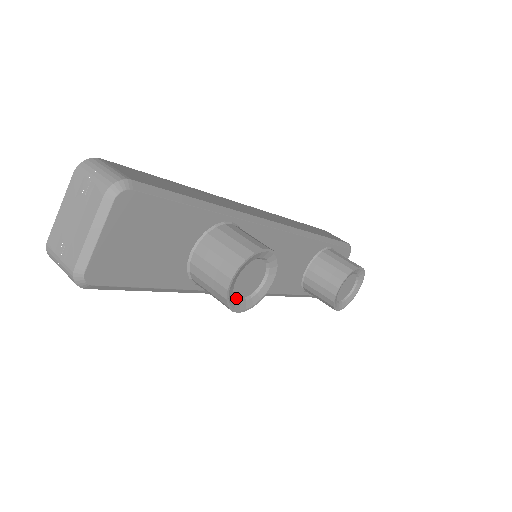
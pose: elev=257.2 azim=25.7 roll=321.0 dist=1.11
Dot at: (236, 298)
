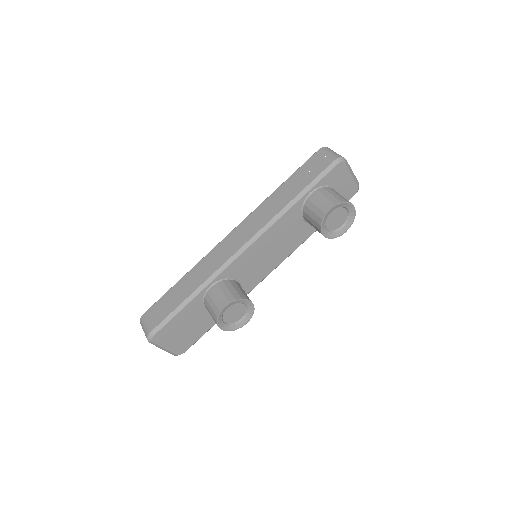
Dot at: (238, 322)
